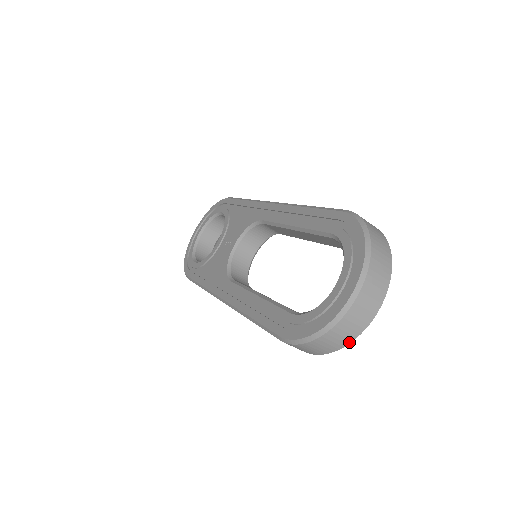
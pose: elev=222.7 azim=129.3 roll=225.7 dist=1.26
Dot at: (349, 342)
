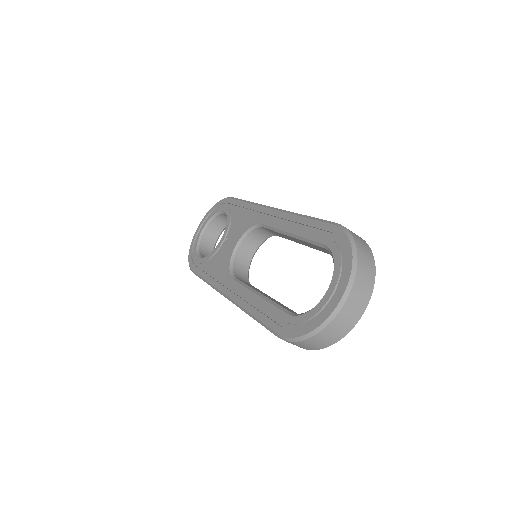
Dot at: (337, 341)
